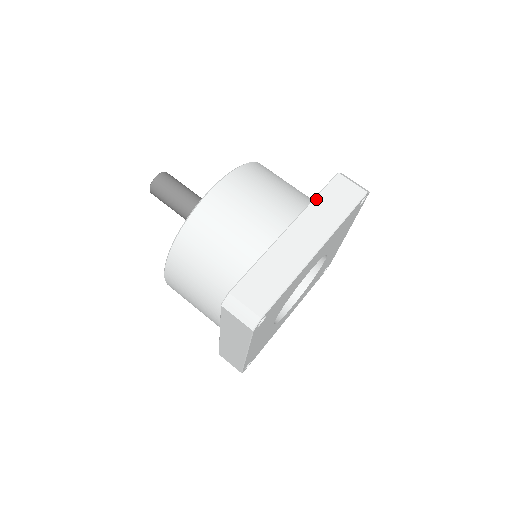
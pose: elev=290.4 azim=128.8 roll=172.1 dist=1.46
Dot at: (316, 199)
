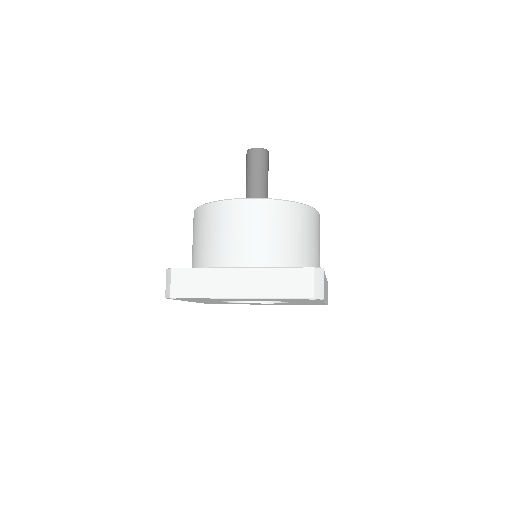
Dot at: (278, 269)
